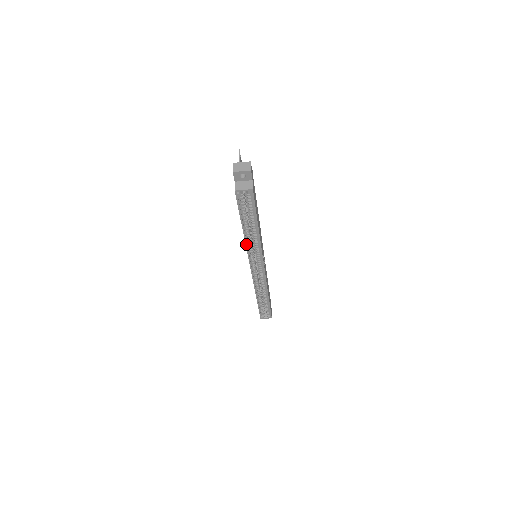
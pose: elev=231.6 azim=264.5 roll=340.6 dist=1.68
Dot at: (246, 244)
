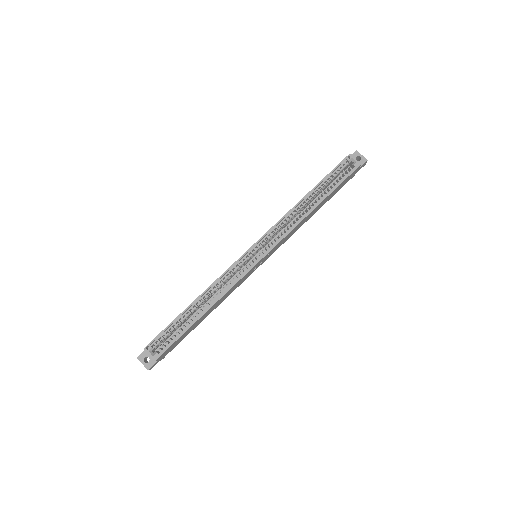
Dot at: (289, 211)
